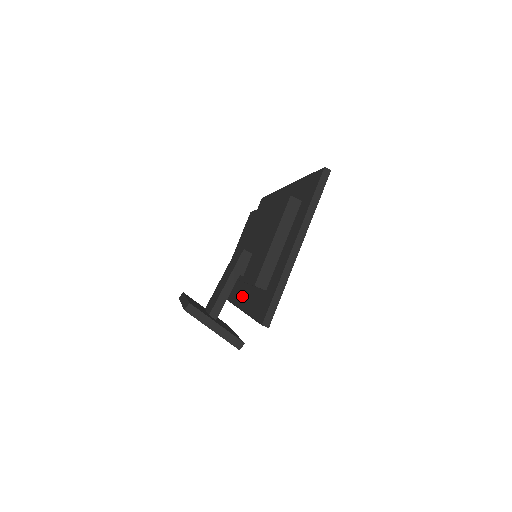
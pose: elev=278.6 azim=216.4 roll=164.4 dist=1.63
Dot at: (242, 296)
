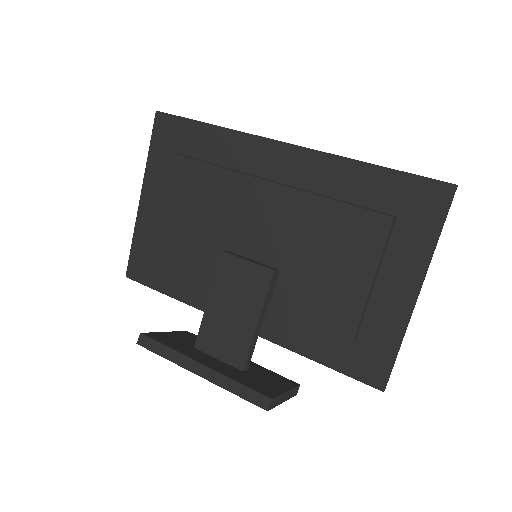
Dot at: occluded
